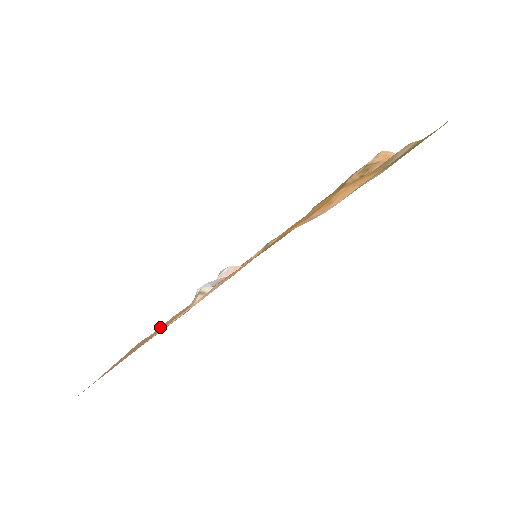
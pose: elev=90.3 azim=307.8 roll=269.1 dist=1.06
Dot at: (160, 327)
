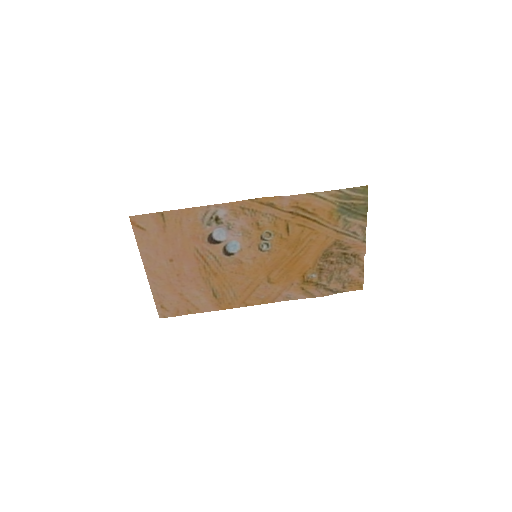
Dot at: (181, 304)
